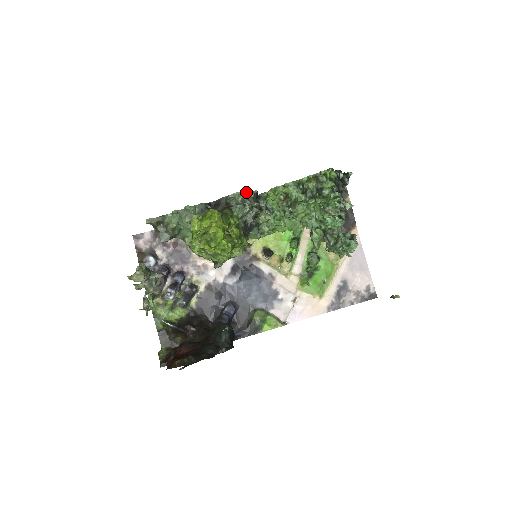
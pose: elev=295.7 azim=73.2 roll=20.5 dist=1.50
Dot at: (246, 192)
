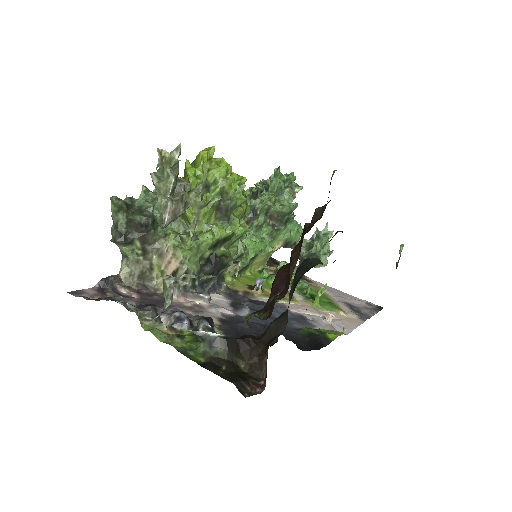
Dot at: occluded
